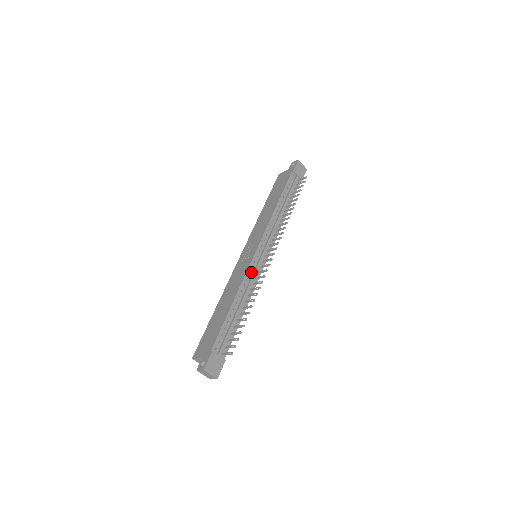
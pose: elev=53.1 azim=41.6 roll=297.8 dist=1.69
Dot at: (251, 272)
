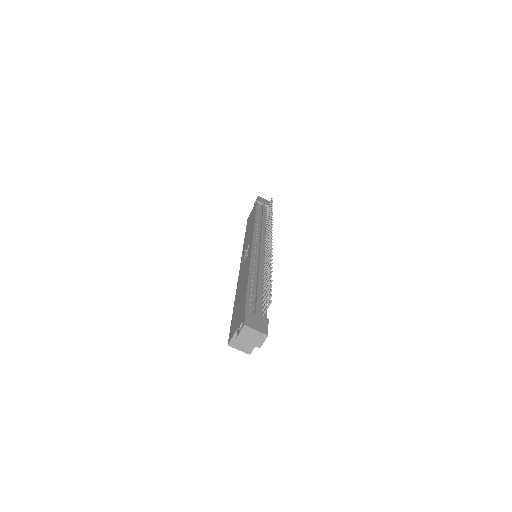
Dot at: (256, 257)
